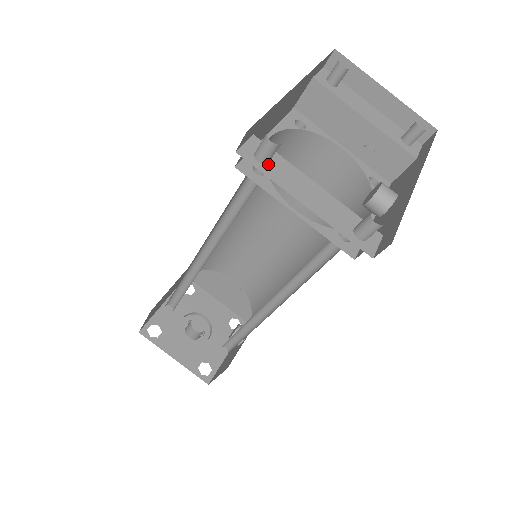
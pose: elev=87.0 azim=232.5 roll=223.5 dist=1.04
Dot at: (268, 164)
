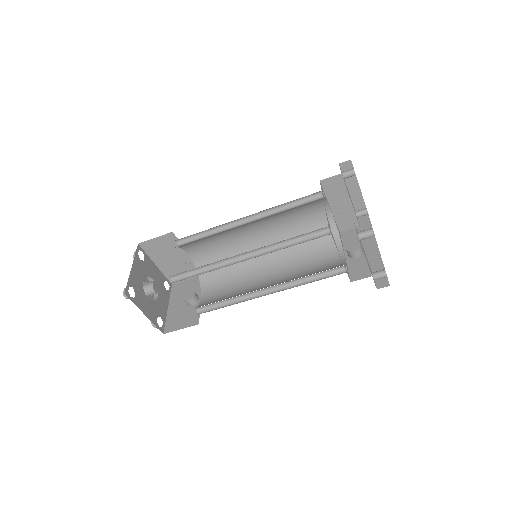
Dot at: occluded
